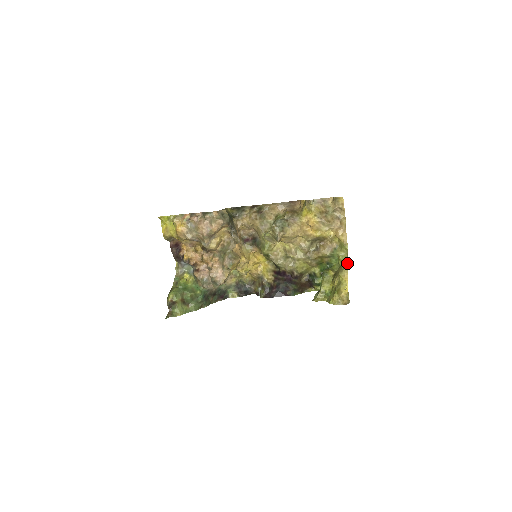
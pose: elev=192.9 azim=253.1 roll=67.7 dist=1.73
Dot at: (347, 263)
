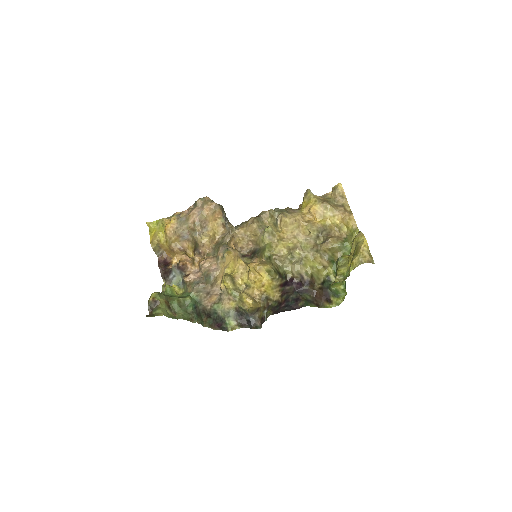
Dot at: (360, 231)
